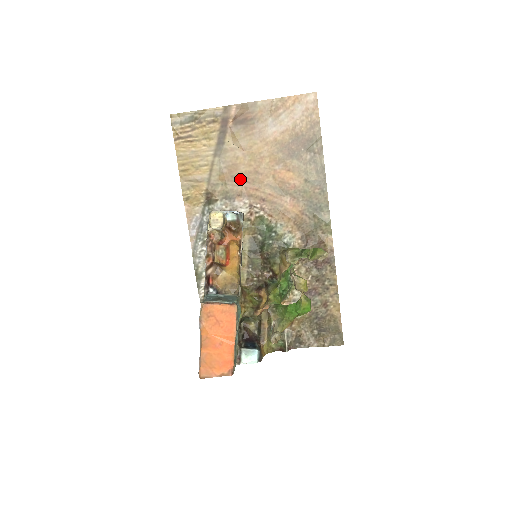
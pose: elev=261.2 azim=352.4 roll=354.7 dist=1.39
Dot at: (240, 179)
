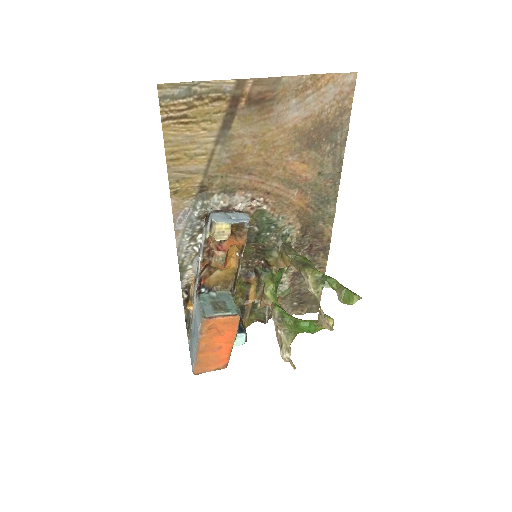
Dot at: (245, 171)
